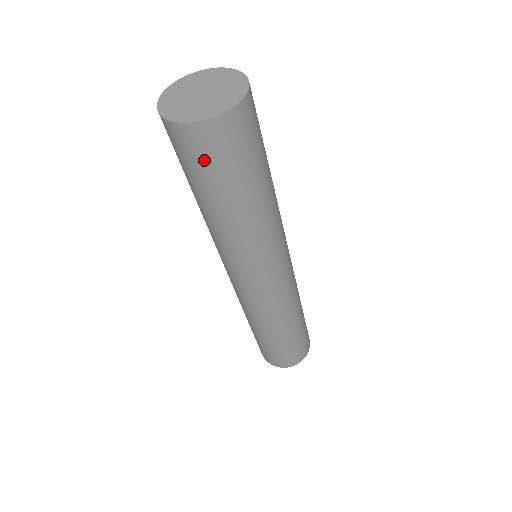
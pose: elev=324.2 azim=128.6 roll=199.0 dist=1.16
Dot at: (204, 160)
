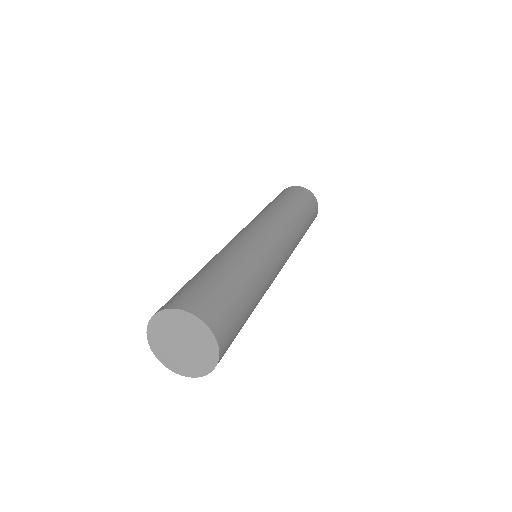
Dot at: occluded
